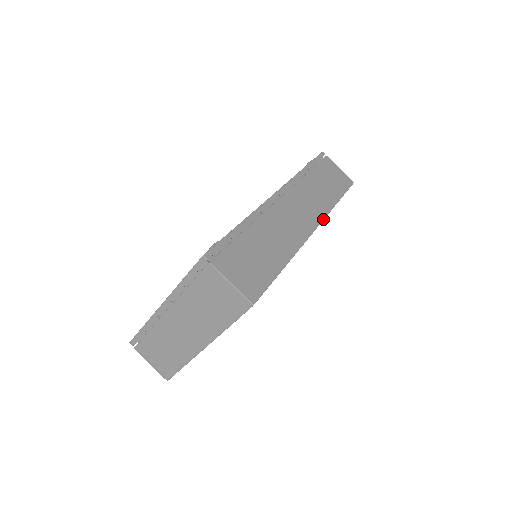
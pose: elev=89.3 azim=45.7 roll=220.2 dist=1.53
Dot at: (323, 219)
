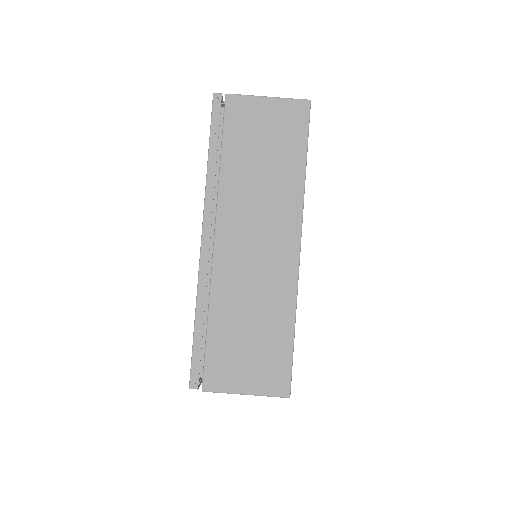
Dot at: occluded
